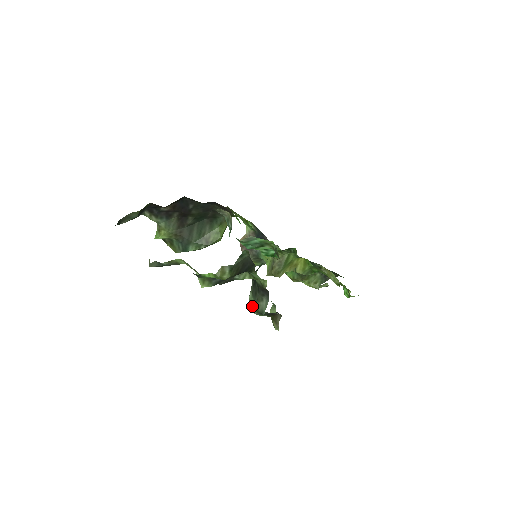
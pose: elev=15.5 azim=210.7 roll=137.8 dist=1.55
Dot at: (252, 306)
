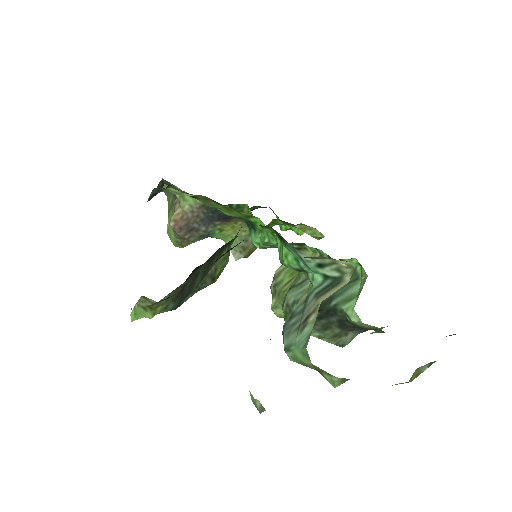
Dot at: occluded
